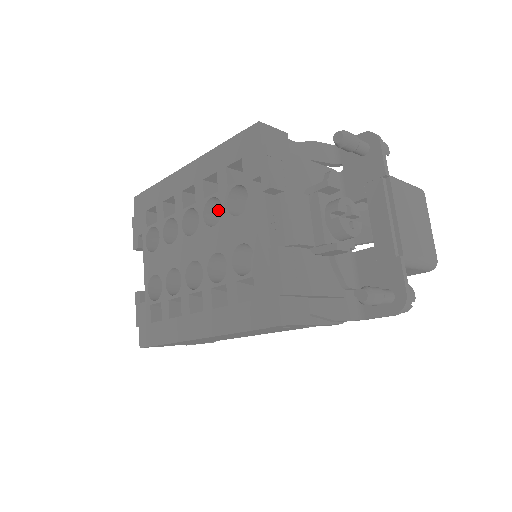
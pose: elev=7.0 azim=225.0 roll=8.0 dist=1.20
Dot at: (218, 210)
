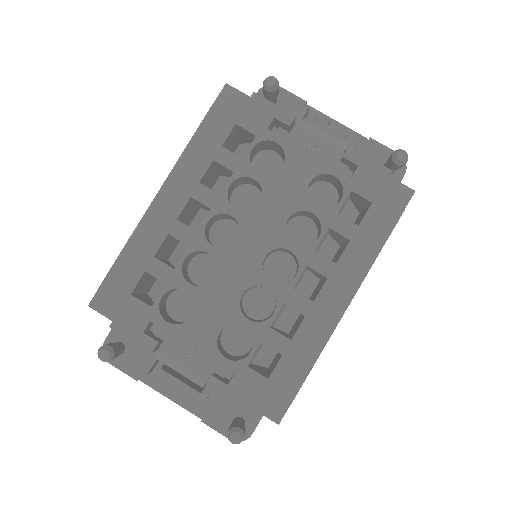
Dot at: occluded
